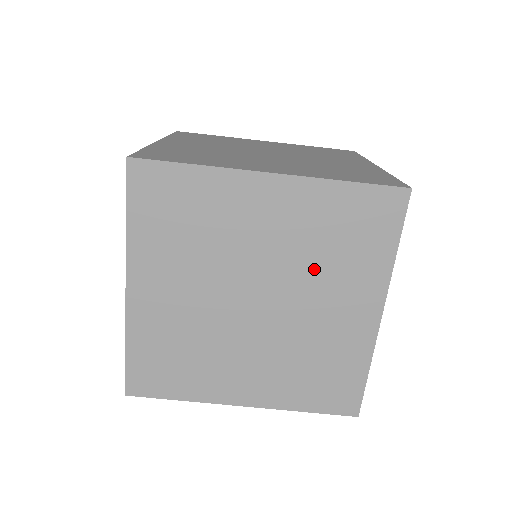
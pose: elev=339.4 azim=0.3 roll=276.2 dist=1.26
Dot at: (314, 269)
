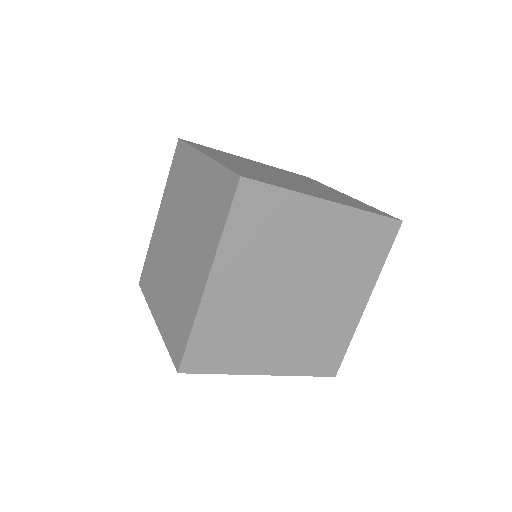
Dot at: (181, 199)
